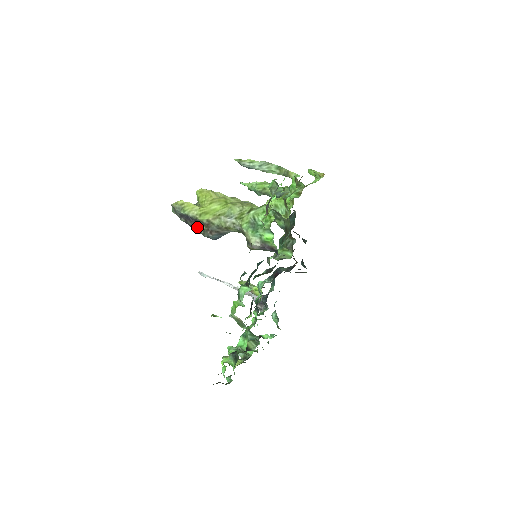
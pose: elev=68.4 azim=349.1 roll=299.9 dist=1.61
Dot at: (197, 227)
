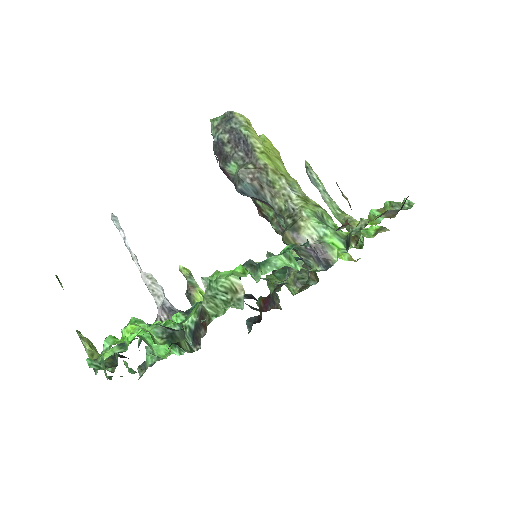
Dot at: (237, 159)
